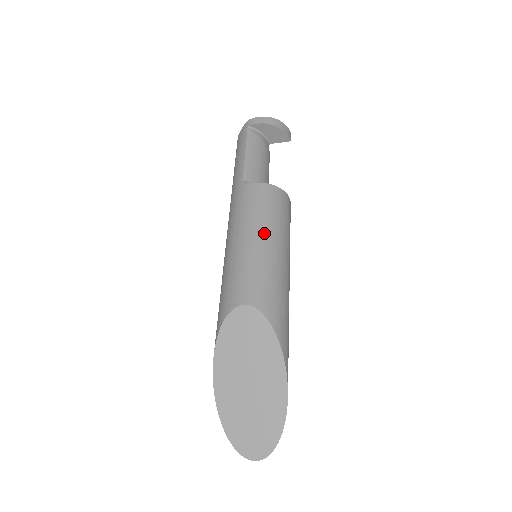
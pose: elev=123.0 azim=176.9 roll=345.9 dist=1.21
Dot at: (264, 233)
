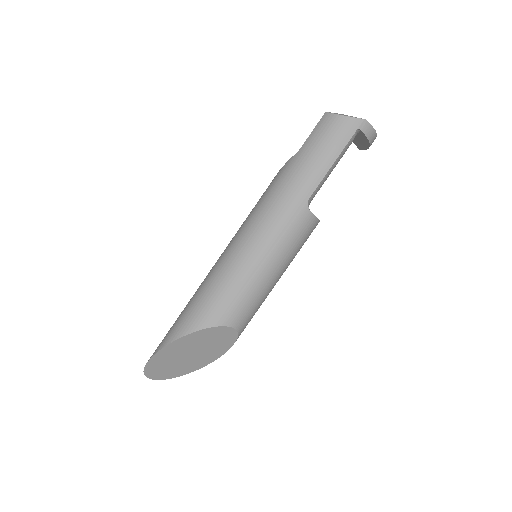
Dot at: (283, 270)
